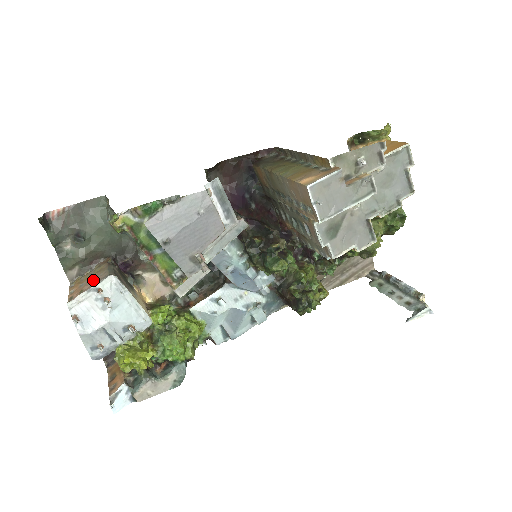
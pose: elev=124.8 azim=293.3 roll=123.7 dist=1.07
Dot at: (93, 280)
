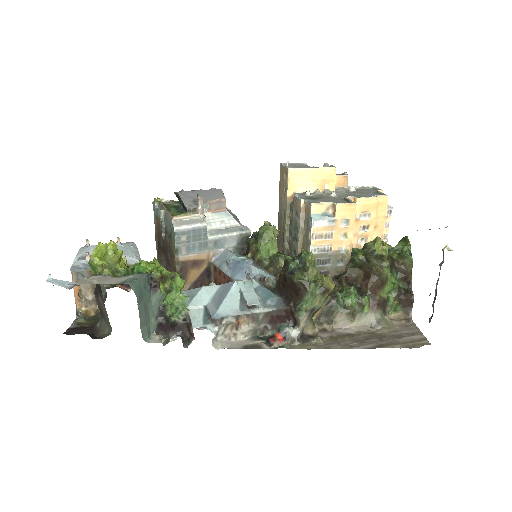
Dot at: occluded
